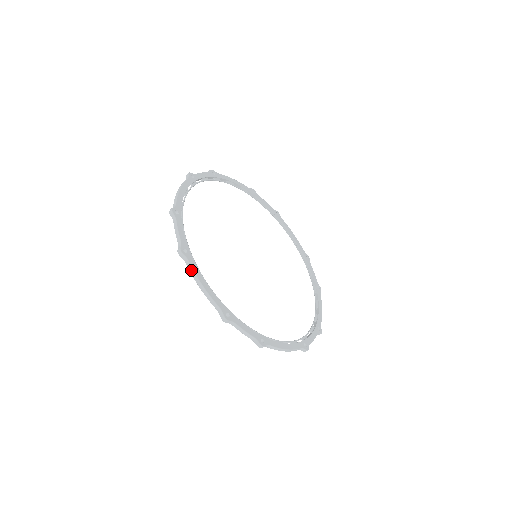
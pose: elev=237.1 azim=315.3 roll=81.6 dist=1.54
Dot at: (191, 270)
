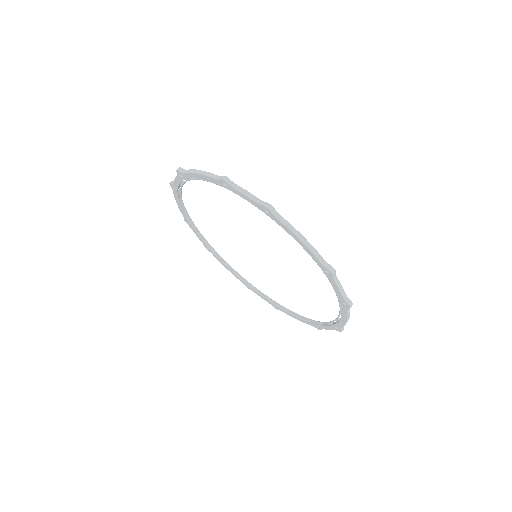
Dot at: (287, 224)
